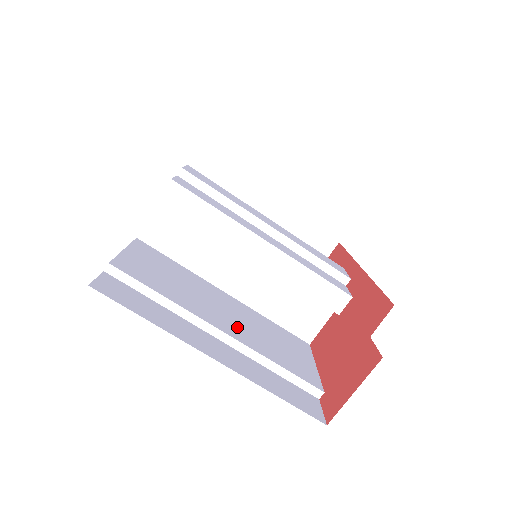
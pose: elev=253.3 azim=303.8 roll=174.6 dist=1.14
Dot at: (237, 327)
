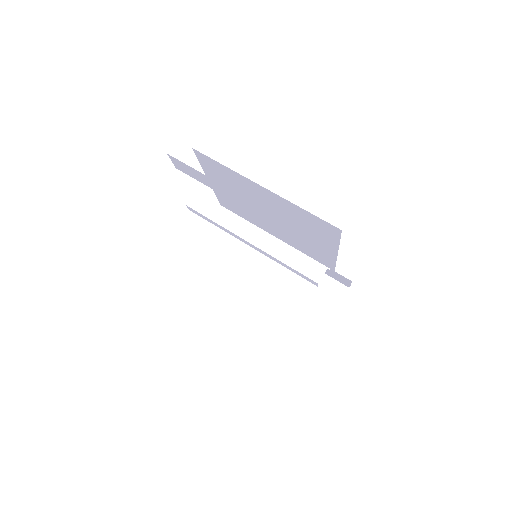
Dot at: occluded
